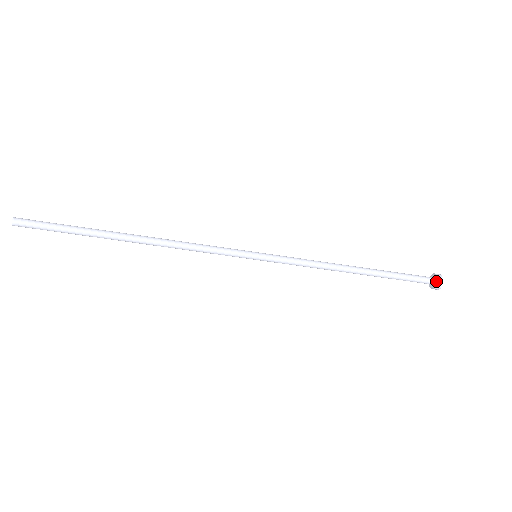
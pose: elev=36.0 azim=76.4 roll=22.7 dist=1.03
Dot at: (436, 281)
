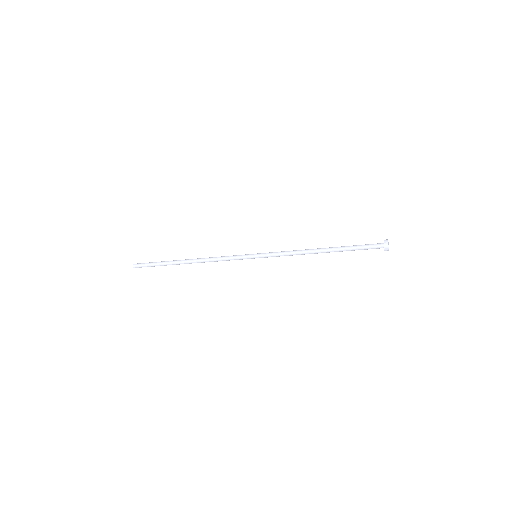
Dot at: (383, 243)
